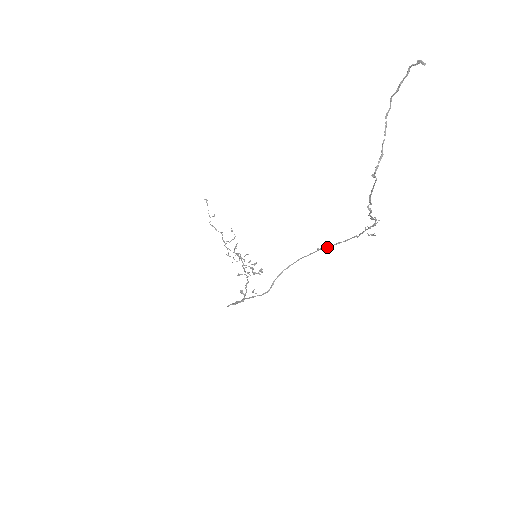
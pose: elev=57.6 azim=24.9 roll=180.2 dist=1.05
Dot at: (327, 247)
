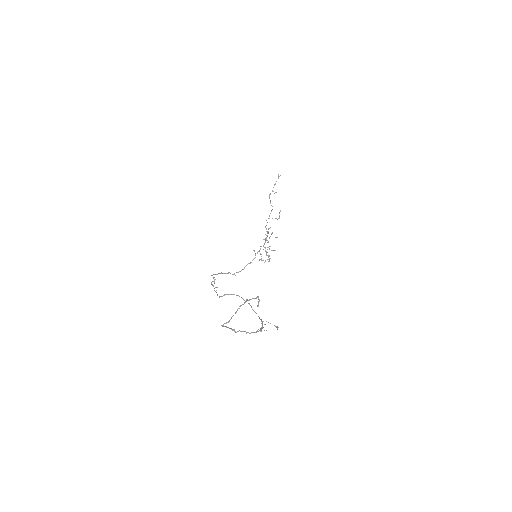
Dot at: (252, 309)
